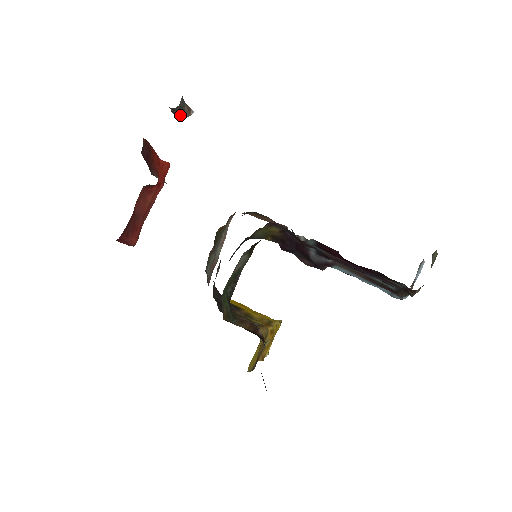
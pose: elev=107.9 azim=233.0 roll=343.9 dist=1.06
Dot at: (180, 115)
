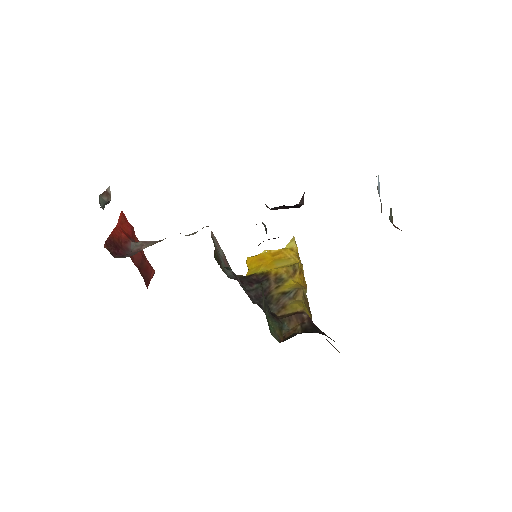
Dot at: (106, 204)
